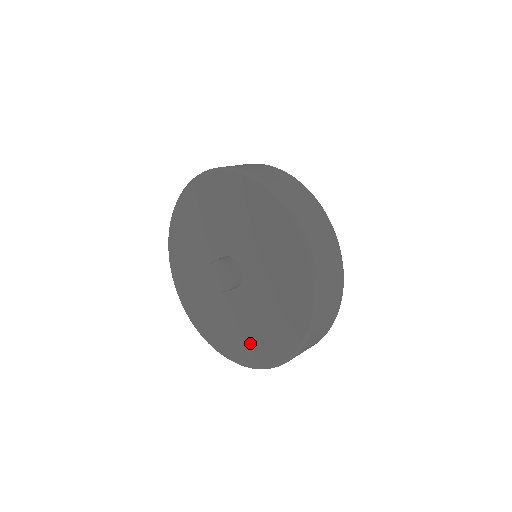
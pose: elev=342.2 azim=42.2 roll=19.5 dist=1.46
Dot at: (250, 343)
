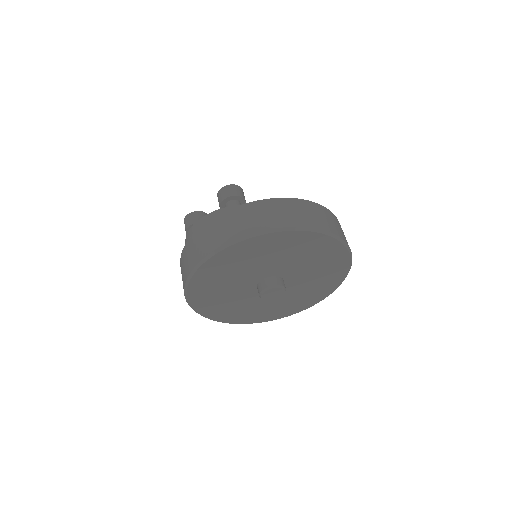
Dot at: (327, 279)
